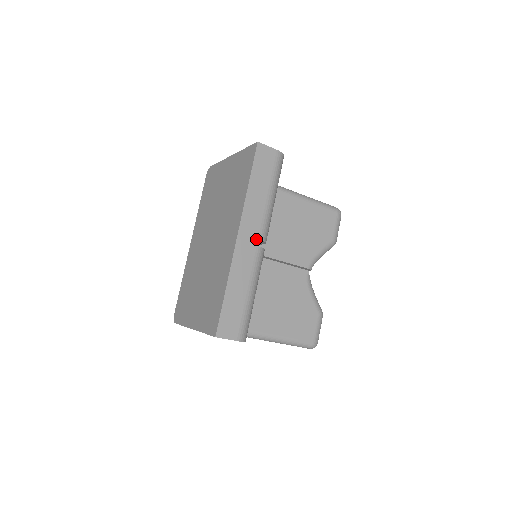
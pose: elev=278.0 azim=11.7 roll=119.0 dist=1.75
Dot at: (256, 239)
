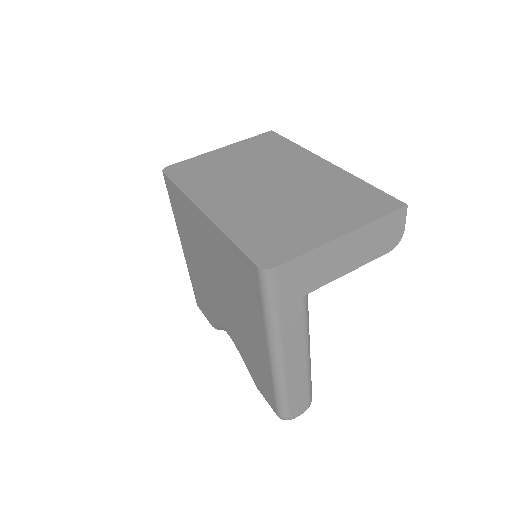
Dot at: occluded
